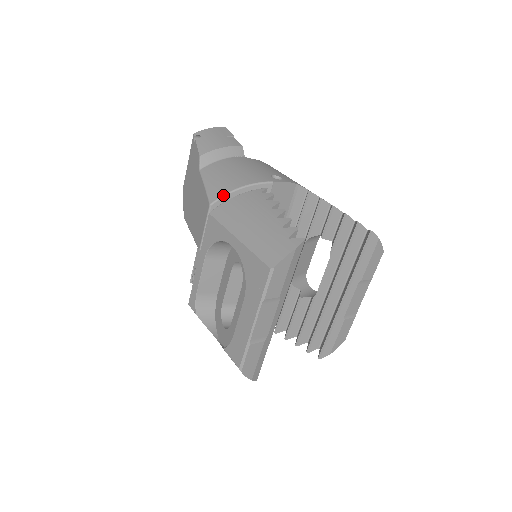
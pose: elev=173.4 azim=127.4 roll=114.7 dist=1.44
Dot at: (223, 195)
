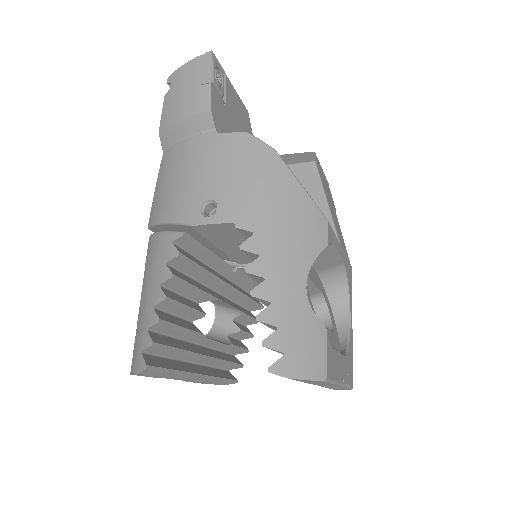
Dot at: (151, 224)
